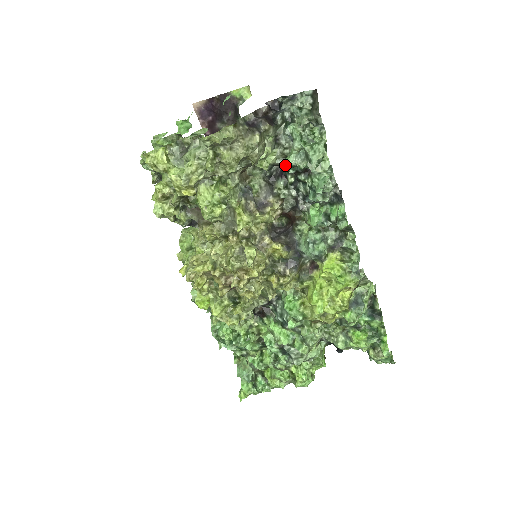
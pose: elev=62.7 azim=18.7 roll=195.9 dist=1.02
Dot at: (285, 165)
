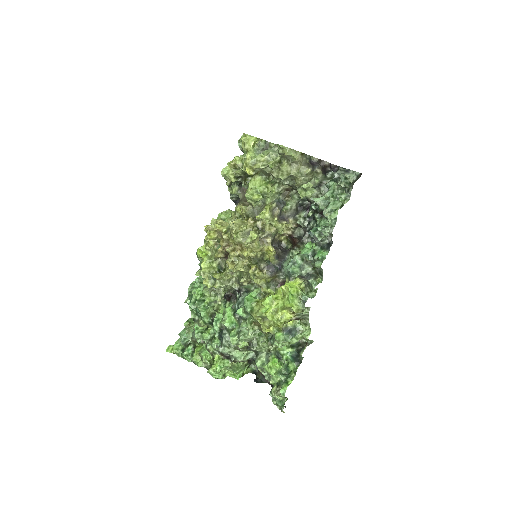
Dot at: (314, 203)
